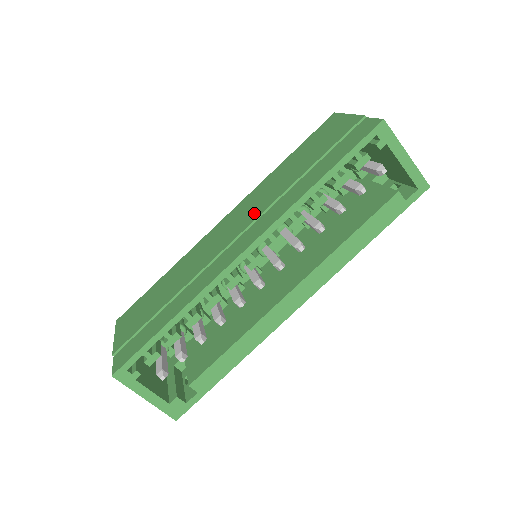
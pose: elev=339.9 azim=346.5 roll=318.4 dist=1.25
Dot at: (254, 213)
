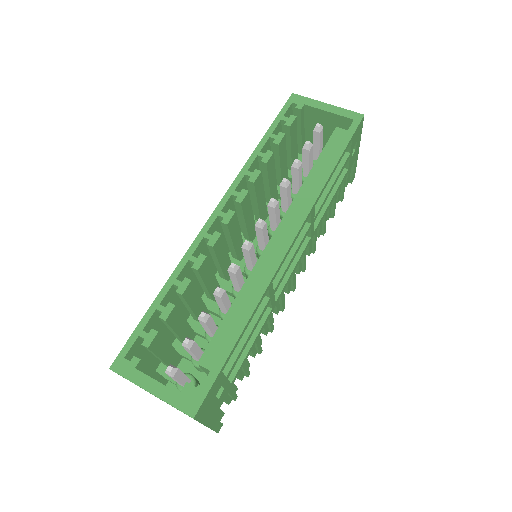
Dot at: occluded
